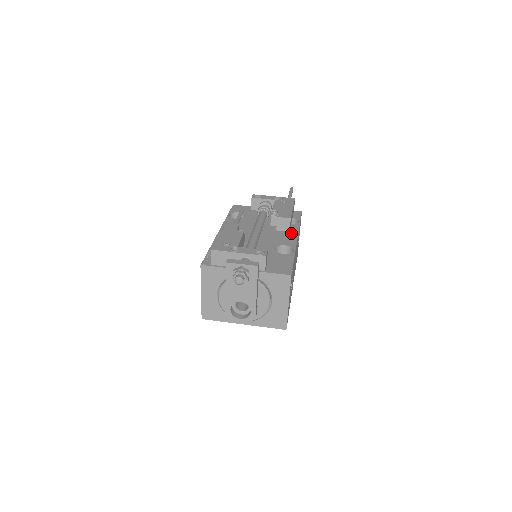
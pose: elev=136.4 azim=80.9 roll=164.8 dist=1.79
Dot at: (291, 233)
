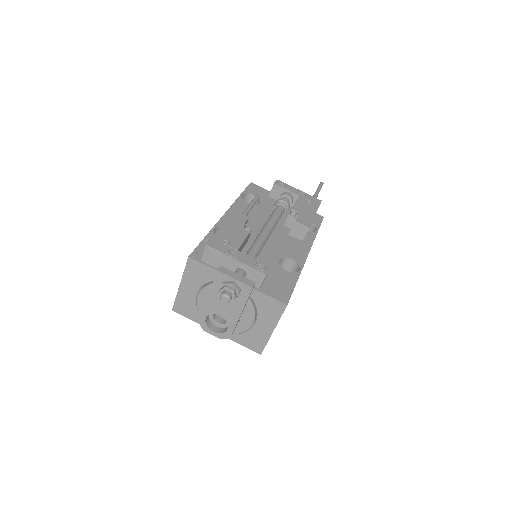
Dot at: (304, 244)
